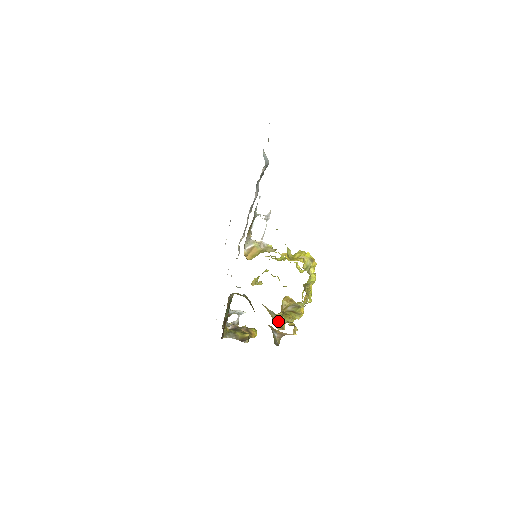
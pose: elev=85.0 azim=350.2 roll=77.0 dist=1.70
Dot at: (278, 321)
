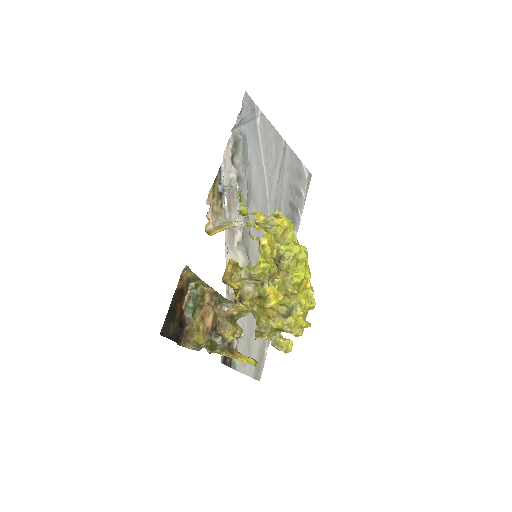
Dot at: (241, 313)
